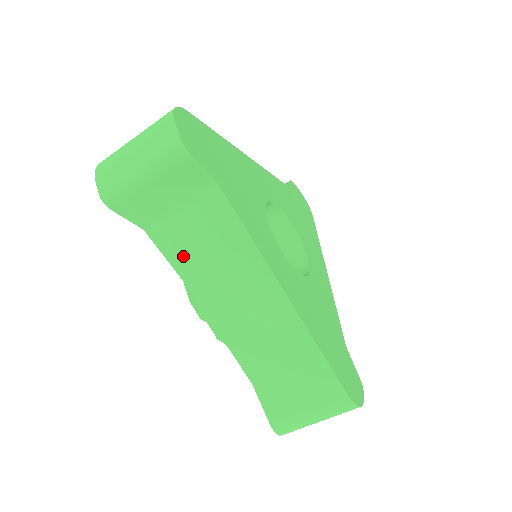
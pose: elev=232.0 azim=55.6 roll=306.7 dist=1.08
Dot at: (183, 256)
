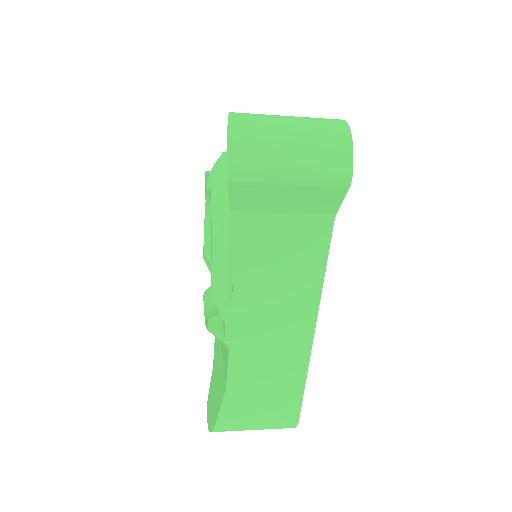
Dot at: (251, 258)
